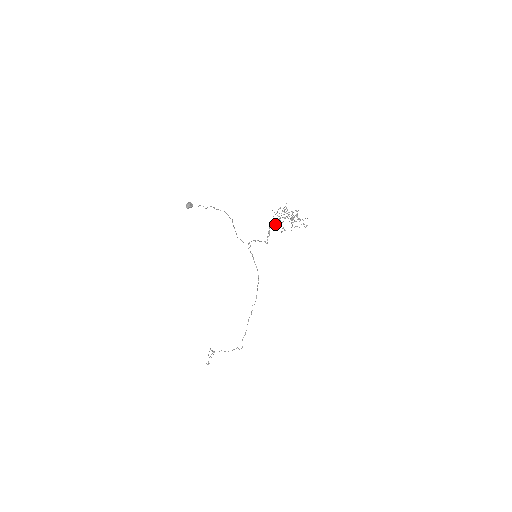
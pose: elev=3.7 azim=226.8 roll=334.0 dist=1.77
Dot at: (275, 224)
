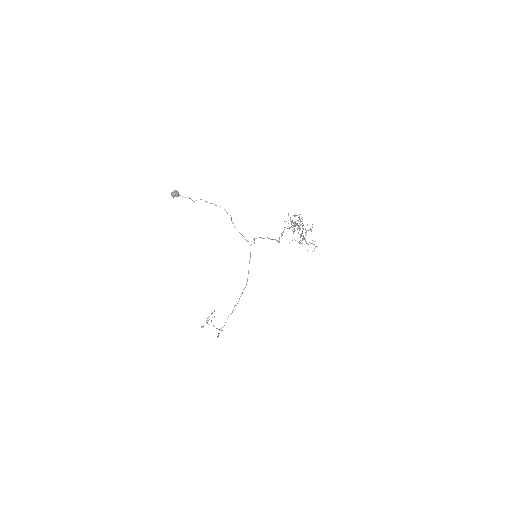
Dot at: (290, 227)
